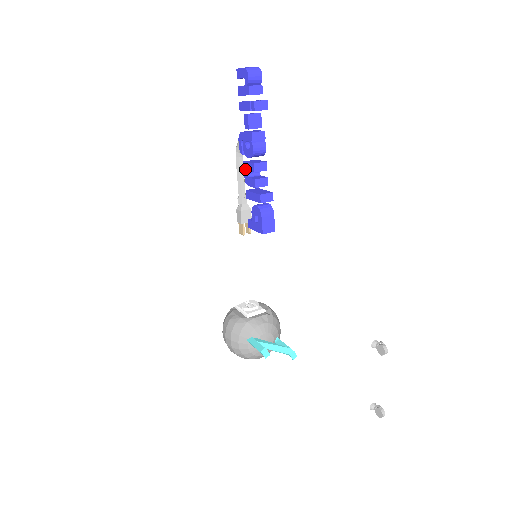
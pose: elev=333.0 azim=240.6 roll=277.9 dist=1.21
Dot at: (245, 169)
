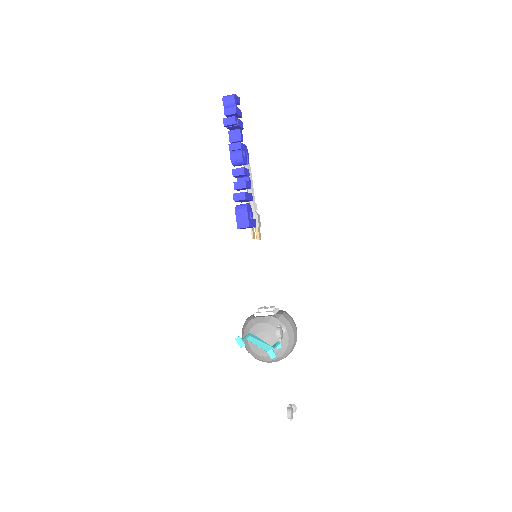
Dot at: (237, 177)
